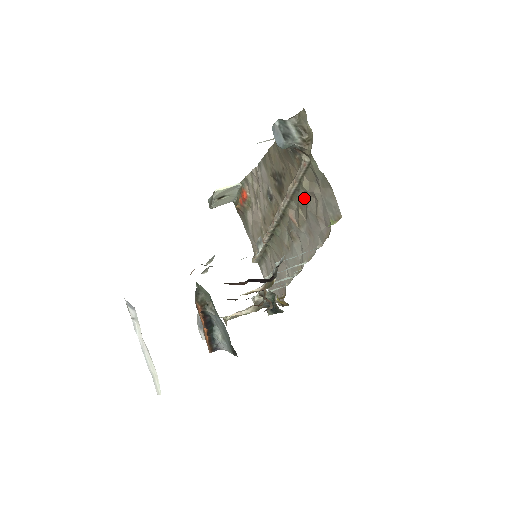
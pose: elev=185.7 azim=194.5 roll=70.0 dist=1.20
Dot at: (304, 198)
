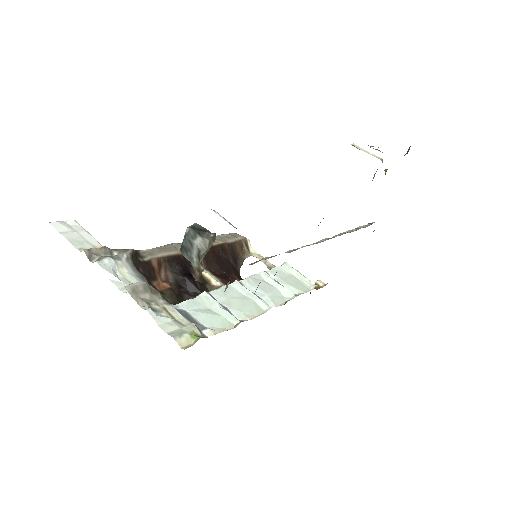
Dot at: occluded
